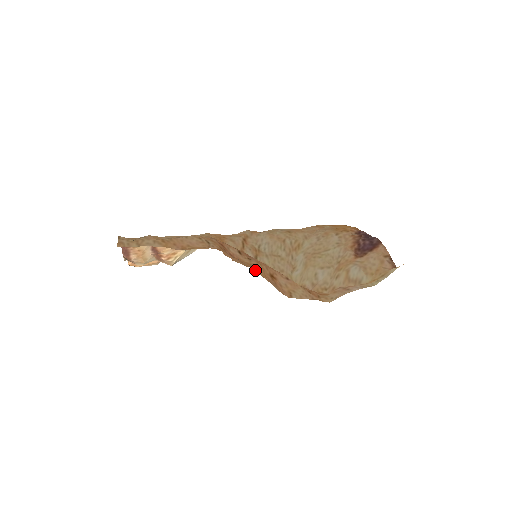
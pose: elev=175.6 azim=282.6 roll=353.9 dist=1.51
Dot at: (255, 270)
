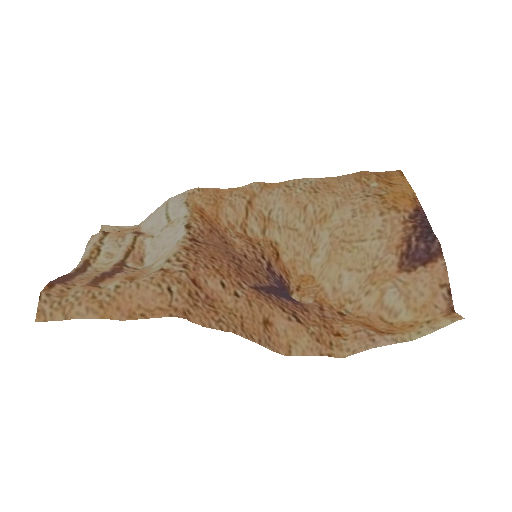
Dot at: (238, 330)
